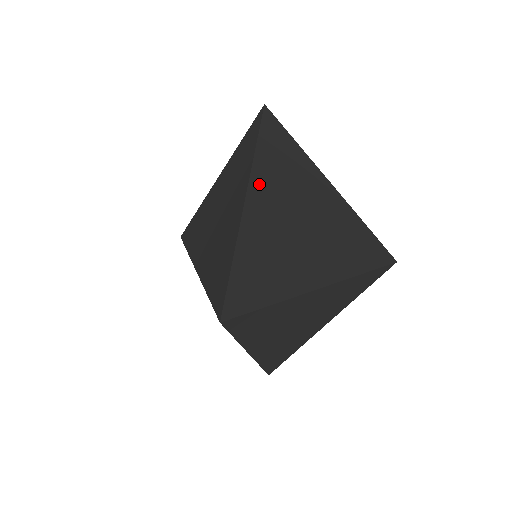
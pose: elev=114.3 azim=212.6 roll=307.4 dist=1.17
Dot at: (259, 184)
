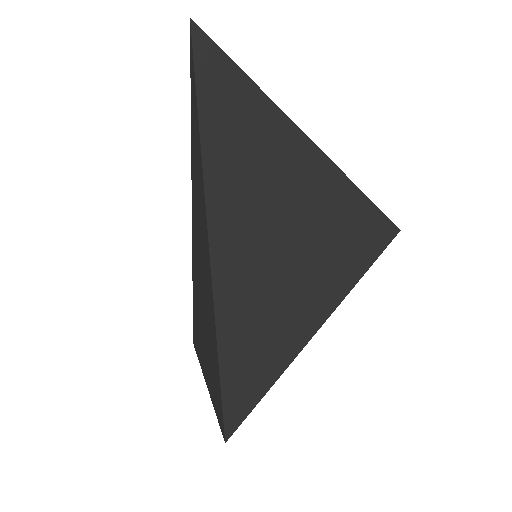
Dot at: occluded
